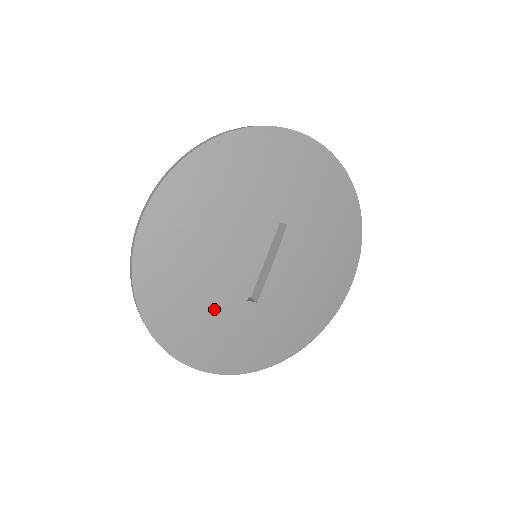
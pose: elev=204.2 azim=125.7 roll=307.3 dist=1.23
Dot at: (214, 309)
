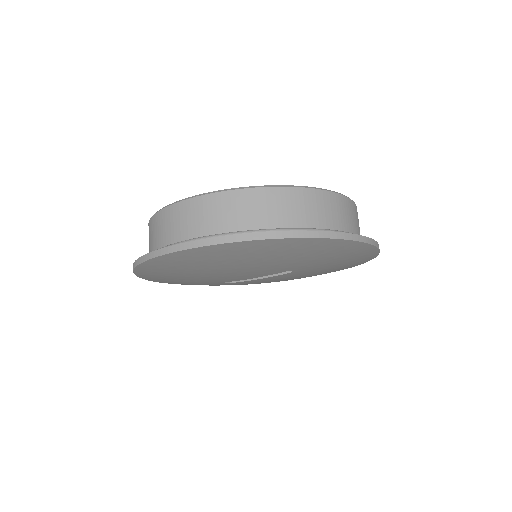
Dot at: (195, 280)
